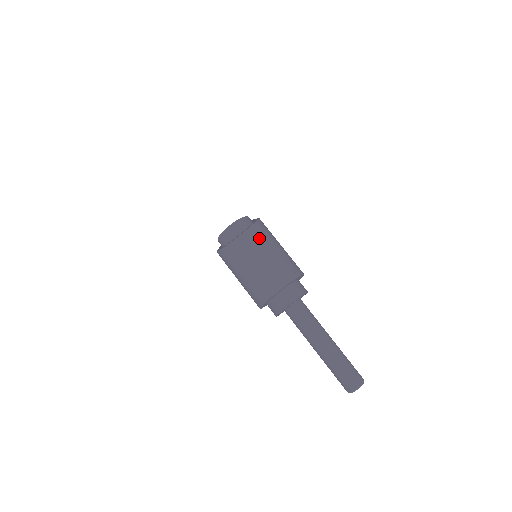
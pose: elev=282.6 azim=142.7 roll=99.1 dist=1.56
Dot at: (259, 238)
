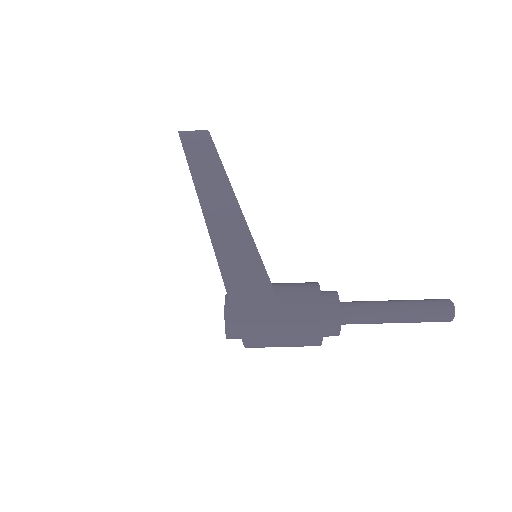
Dot at: (260, 342)
